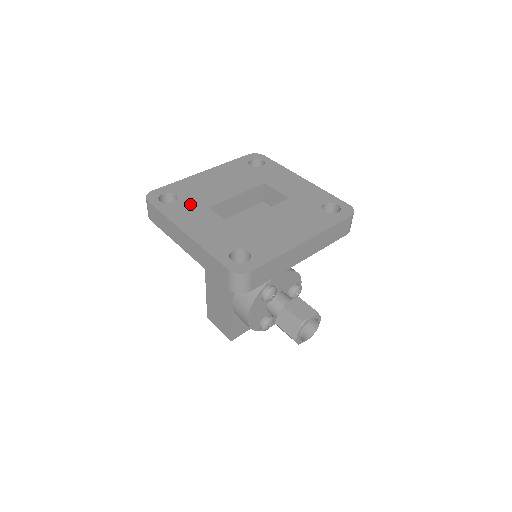
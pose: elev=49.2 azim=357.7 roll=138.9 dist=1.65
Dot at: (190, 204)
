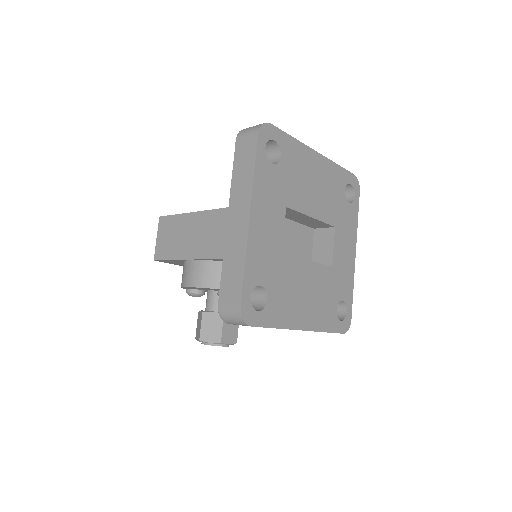
Dot at: (280, 184)
